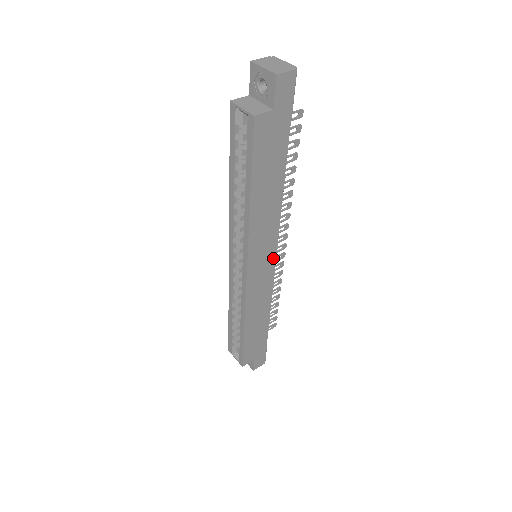
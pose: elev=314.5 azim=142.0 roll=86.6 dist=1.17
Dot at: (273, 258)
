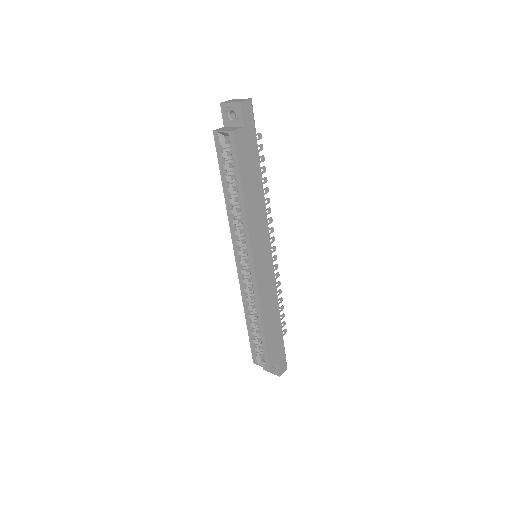
Dot at: (269, 253)
